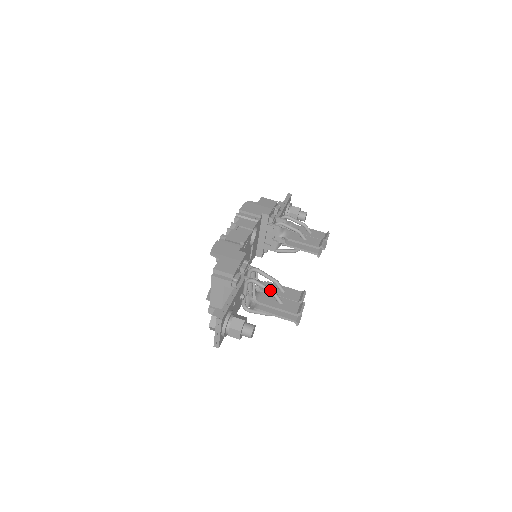
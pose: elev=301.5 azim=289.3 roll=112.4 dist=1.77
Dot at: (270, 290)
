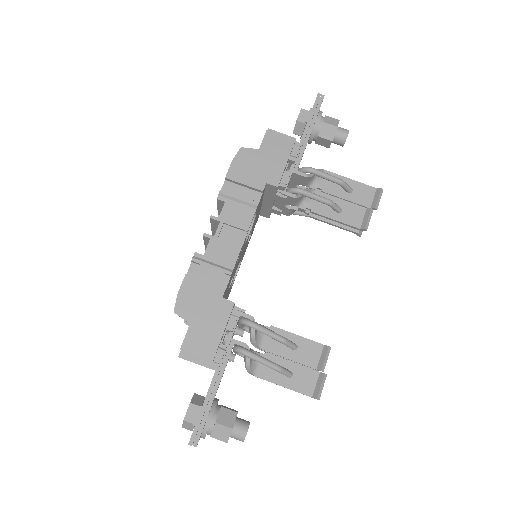
Dot at: (272, 367)
